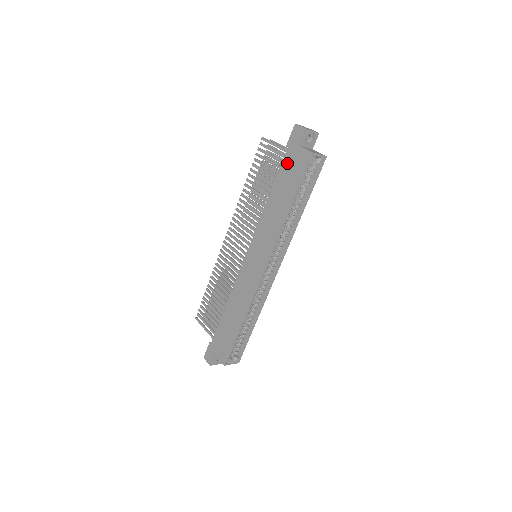
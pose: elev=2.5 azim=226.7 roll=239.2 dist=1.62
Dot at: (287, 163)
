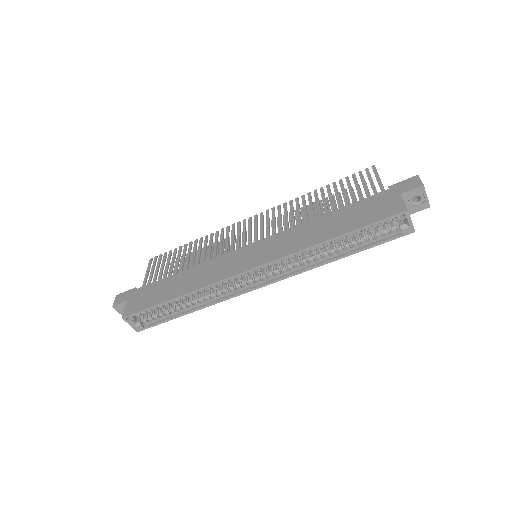
Dot at: (373, 200)
